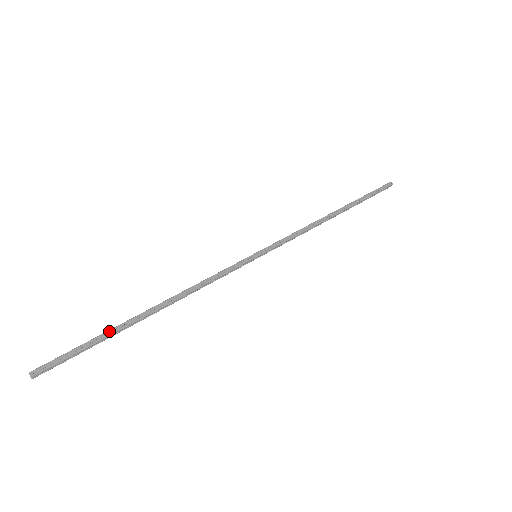
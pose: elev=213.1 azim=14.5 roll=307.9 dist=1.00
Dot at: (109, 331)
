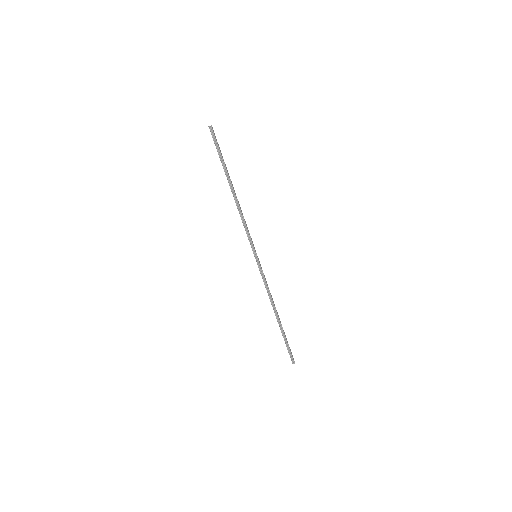
Dot at: occluded
